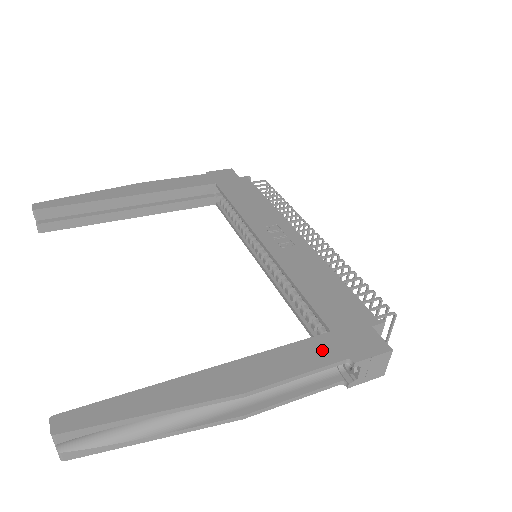
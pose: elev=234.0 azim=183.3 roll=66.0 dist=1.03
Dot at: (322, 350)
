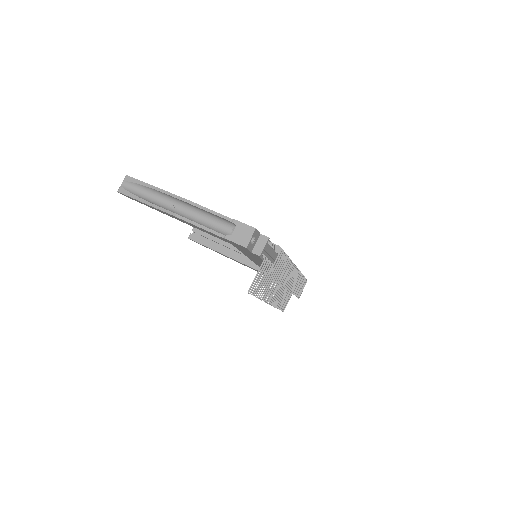
Dot at: occluded
